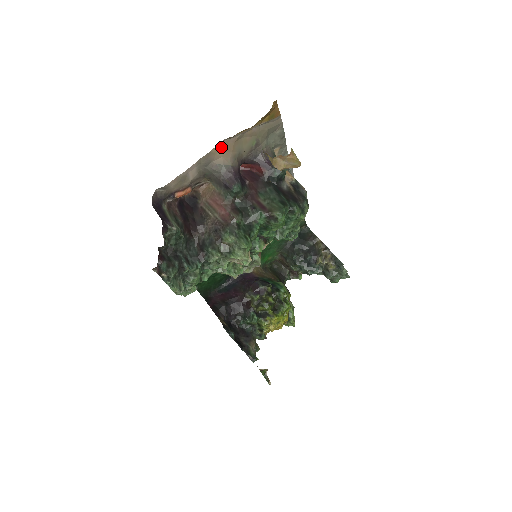
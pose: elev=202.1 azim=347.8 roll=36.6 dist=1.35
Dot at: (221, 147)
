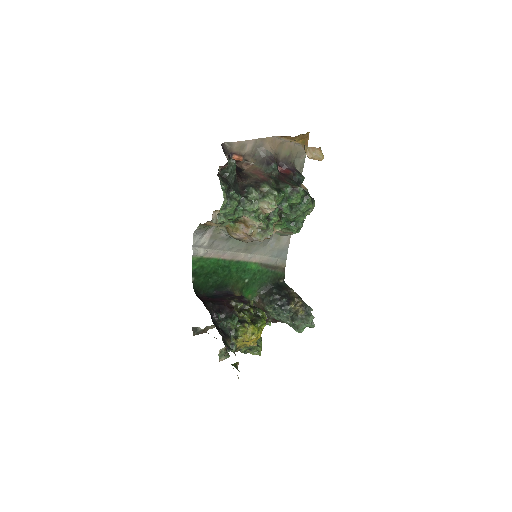
Dot at: (271, 140)
